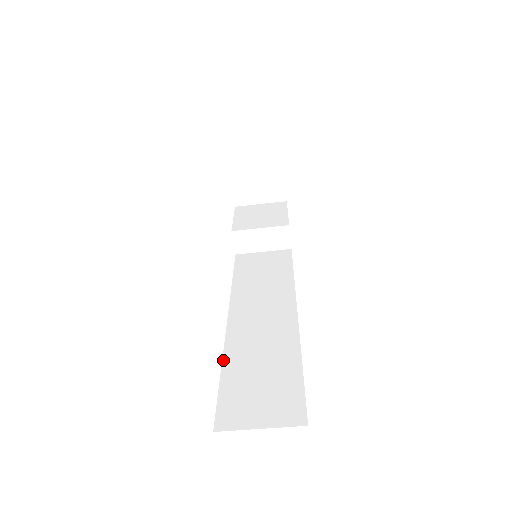
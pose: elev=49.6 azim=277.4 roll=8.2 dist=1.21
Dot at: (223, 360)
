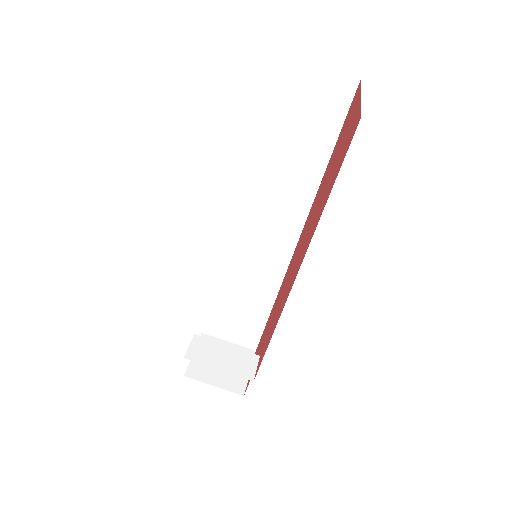
Dot at: occluded
